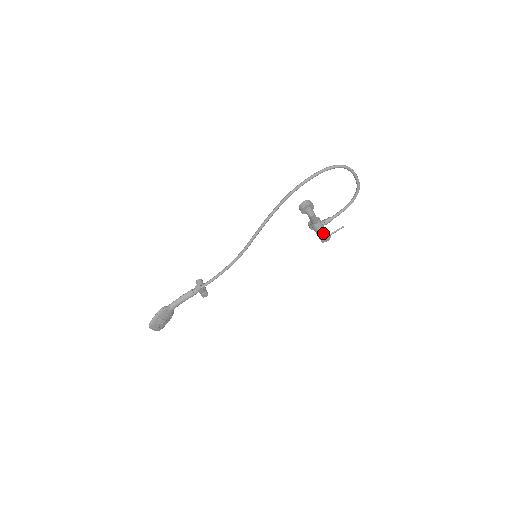
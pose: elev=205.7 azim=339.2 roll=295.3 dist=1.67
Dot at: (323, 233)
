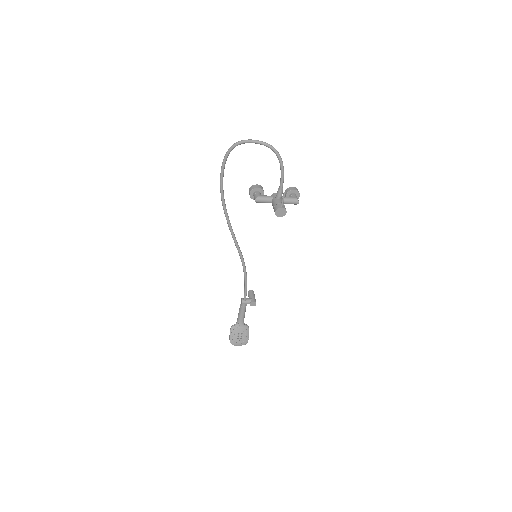
Dot at: (274, 209)
